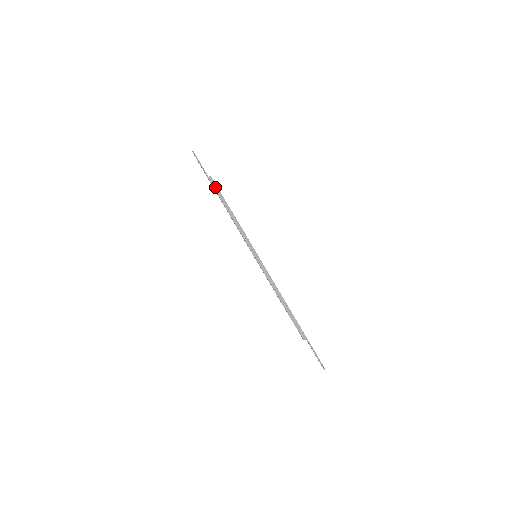
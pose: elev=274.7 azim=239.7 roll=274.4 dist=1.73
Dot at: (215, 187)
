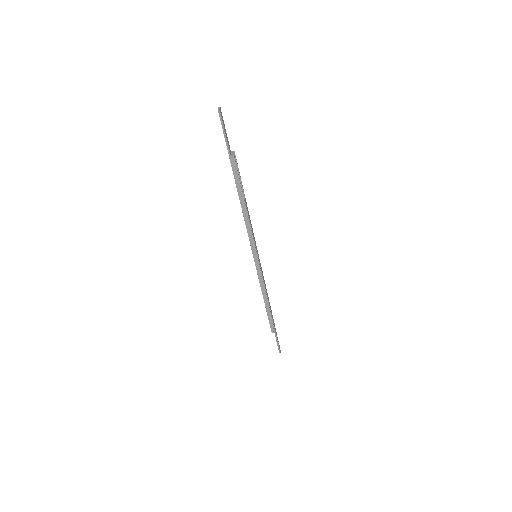
Dot at: (235, 172)
